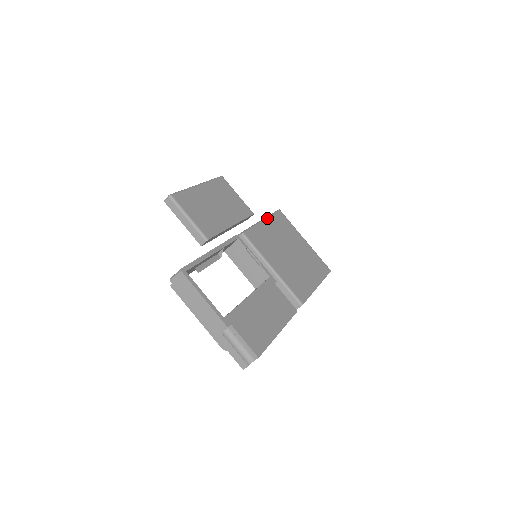
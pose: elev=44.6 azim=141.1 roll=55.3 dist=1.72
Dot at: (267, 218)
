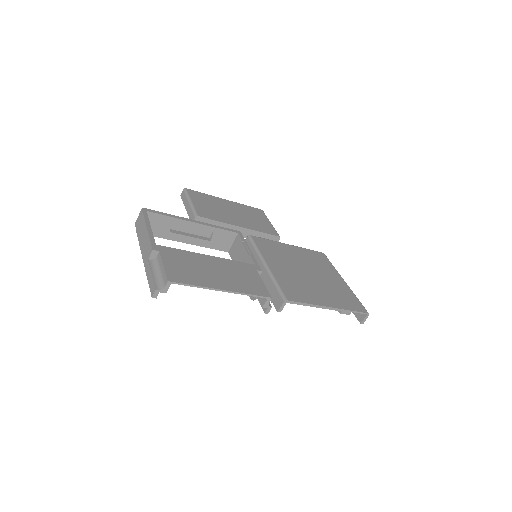
Dot at: (297, 246)
